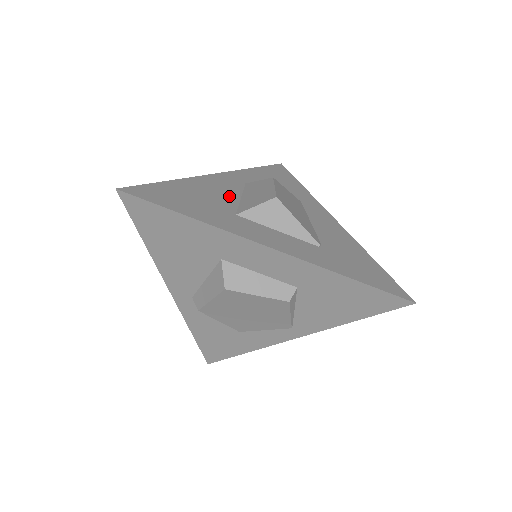
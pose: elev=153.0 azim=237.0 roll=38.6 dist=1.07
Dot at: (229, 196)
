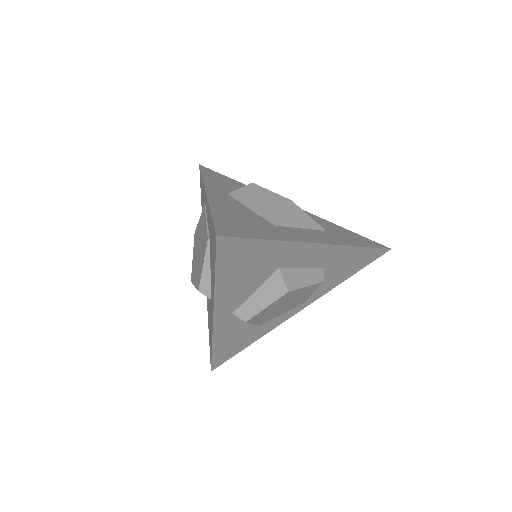
Dot at: (245, 210)
